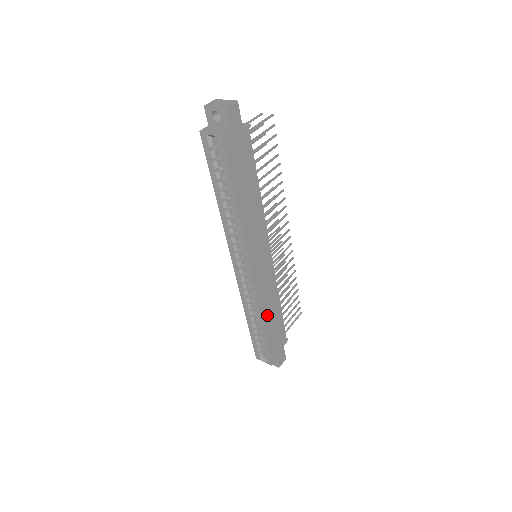
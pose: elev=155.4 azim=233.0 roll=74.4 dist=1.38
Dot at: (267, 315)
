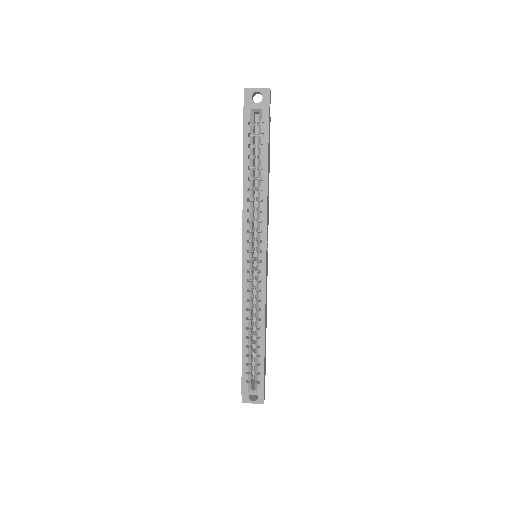
Dot at: (265, 324)
